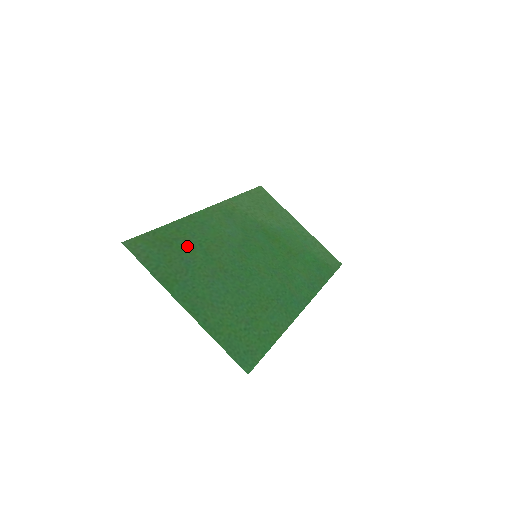
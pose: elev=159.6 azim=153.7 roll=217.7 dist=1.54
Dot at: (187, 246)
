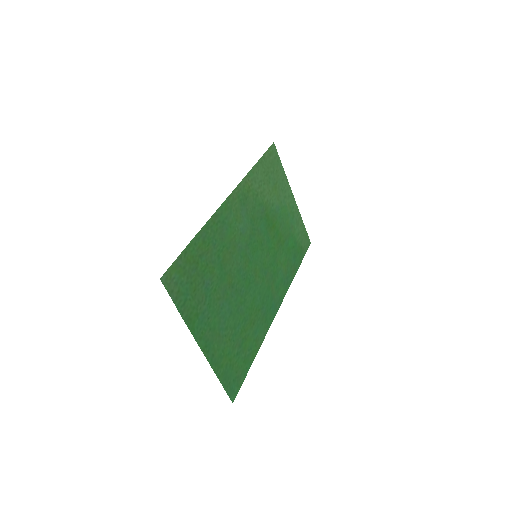
Dot at: (209, 262)
